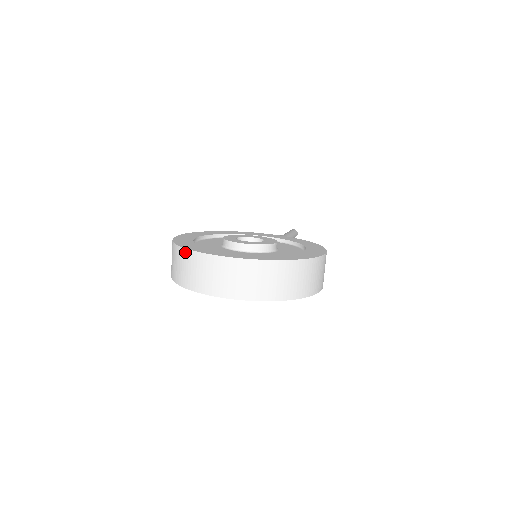
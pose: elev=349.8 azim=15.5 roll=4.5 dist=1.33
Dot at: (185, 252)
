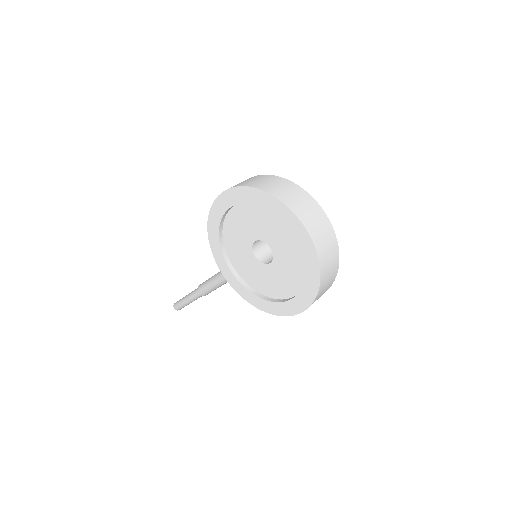
Dot at: (292, 184)
